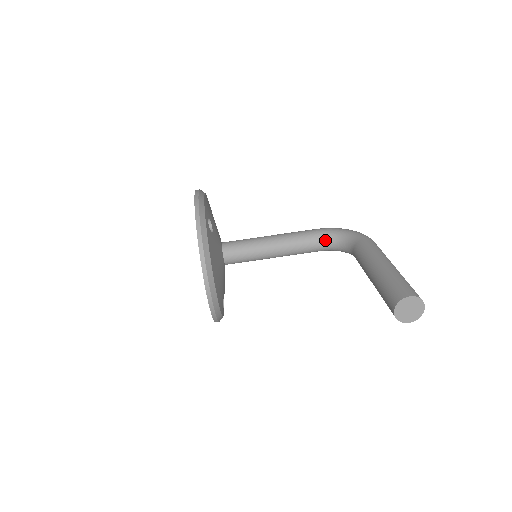
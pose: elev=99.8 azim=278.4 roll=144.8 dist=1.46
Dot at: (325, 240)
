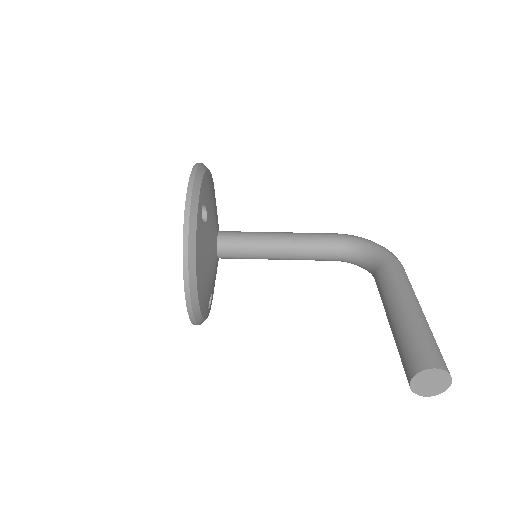
Dot at: (343, 250)
